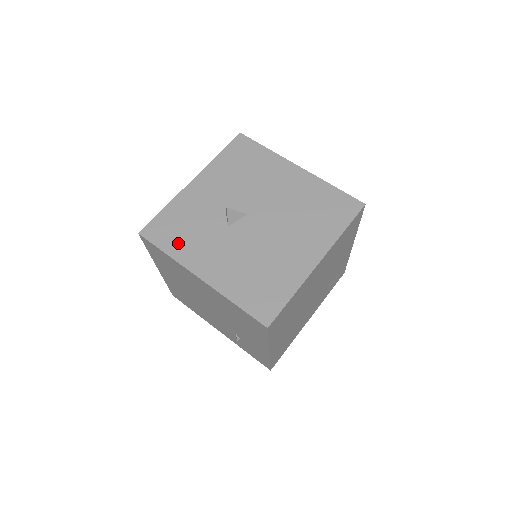
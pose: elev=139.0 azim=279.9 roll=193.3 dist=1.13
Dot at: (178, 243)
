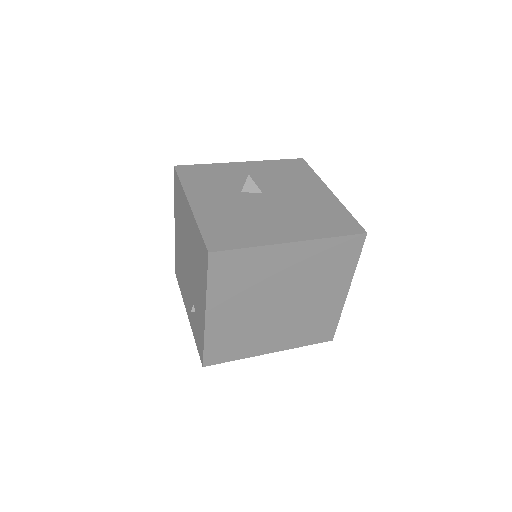
Dot at: (195, 182)
